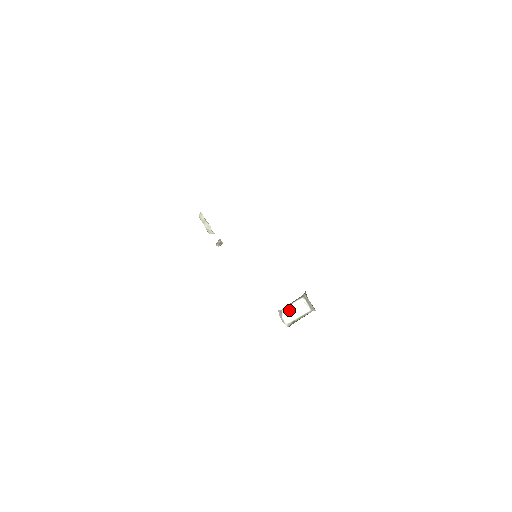
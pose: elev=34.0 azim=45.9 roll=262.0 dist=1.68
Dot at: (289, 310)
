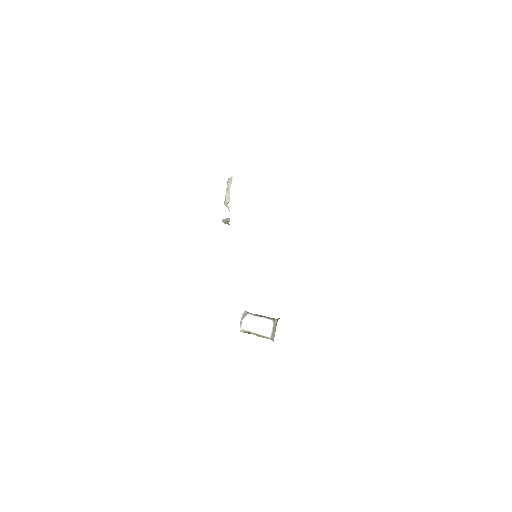
Dot at: (253, 319)
